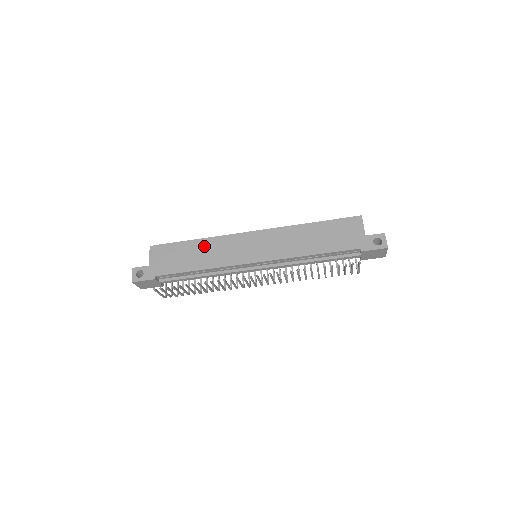
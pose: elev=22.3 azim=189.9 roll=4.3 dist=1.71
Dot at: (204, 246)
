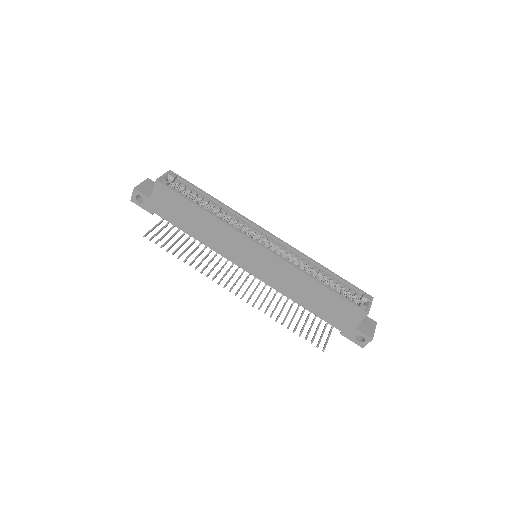
Dot at: (208, 222)
